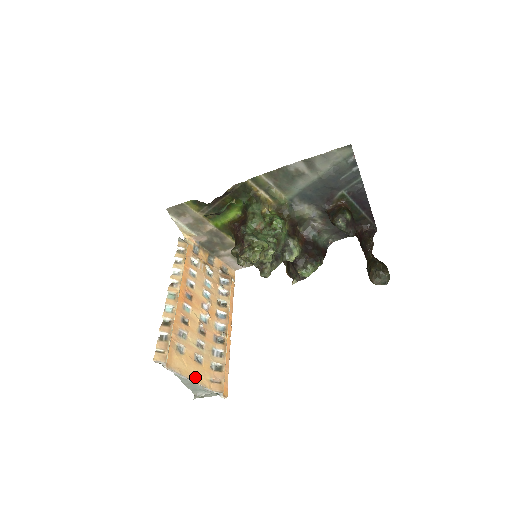
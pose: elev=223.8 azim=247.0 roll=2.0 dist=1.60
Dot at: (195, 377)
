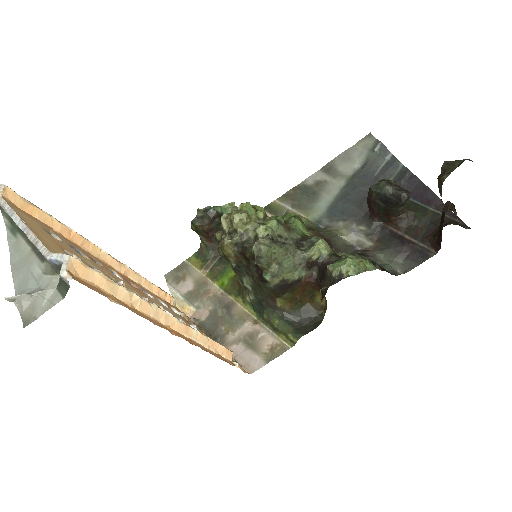
Dot at: (37, 234)
